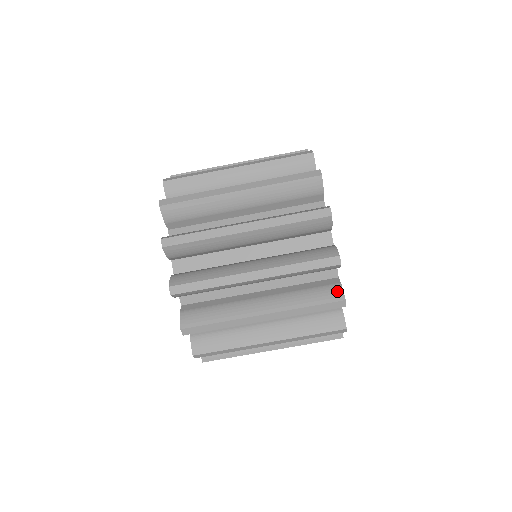
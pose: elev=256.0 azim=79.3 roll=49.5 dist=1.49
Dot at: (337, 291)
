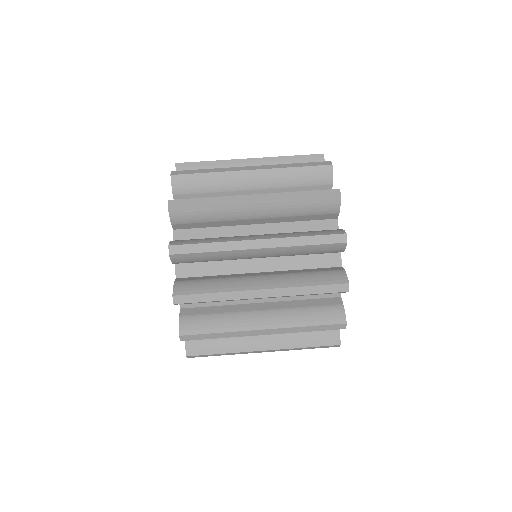
Dot at: (339, 313)
